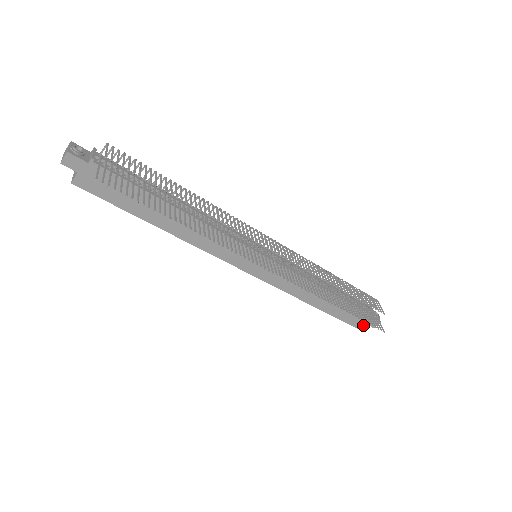
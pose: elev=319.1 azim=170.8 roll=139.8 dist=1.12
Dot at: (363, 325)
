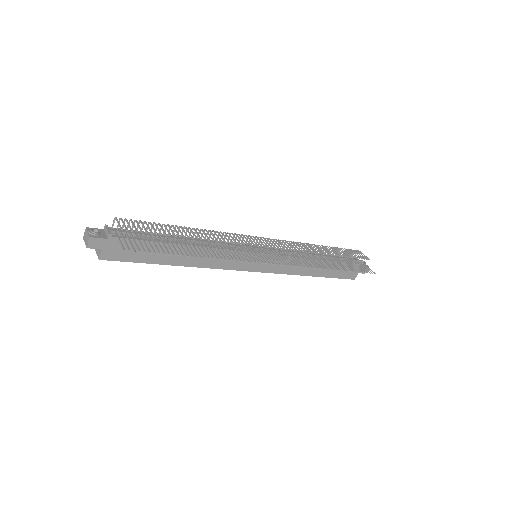
Dot at: (356, 275)
